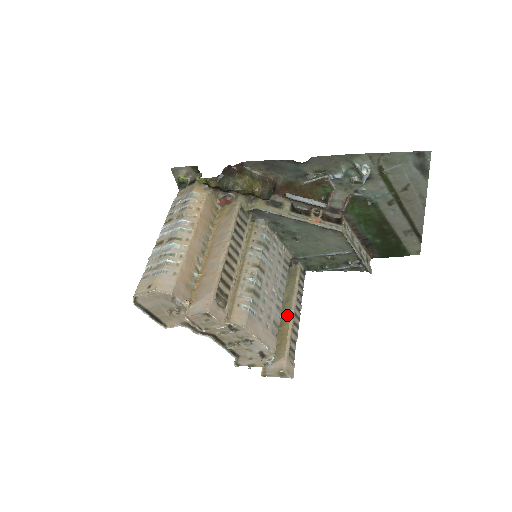
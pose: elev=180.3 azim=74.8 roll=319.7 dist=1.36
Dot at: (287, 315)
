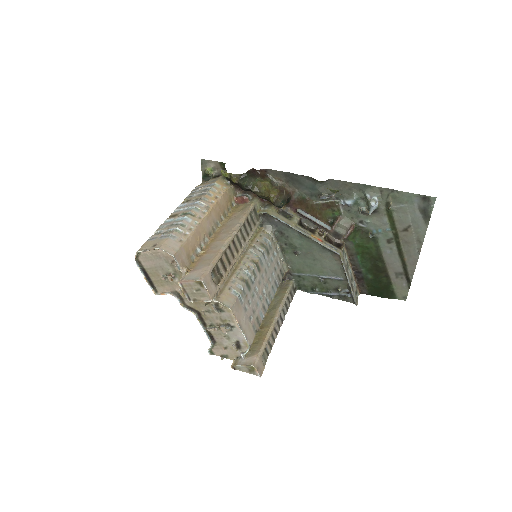
Dot at: (270, 320)
